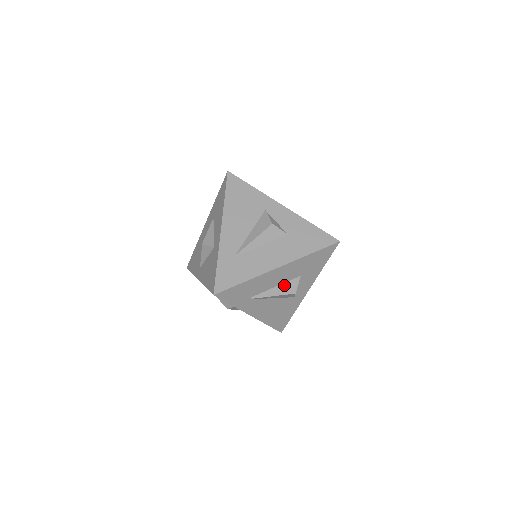
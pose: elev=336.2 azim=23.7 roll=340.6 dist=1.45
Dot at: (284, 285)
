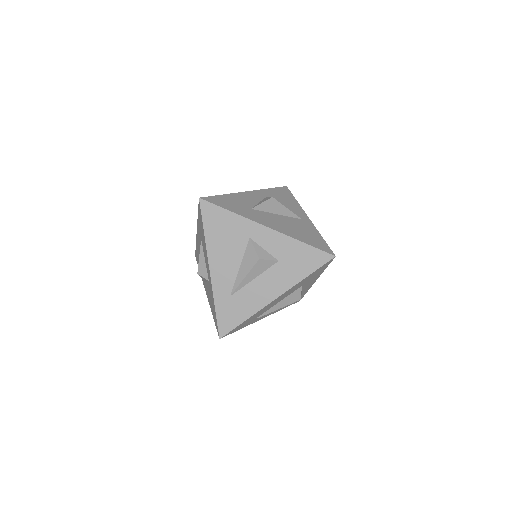
Dot at: (287, 298)
